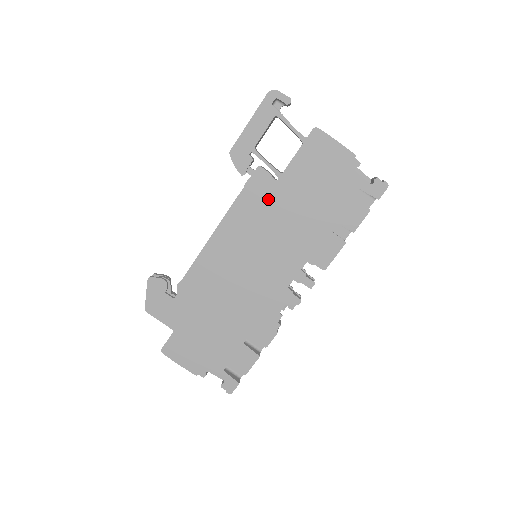
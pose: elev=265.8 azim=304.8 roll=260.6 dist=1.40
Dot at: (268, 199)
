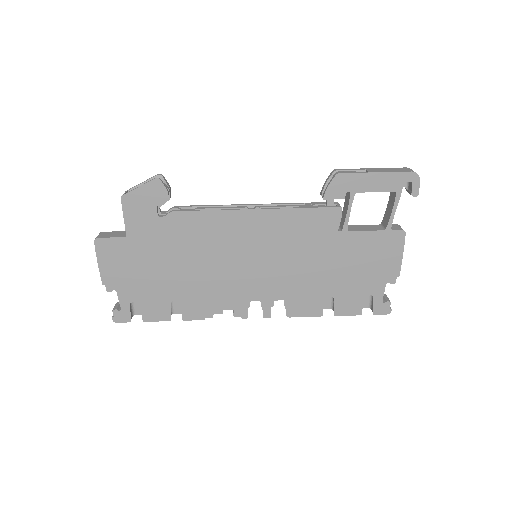
Dot at: (317, 235)
